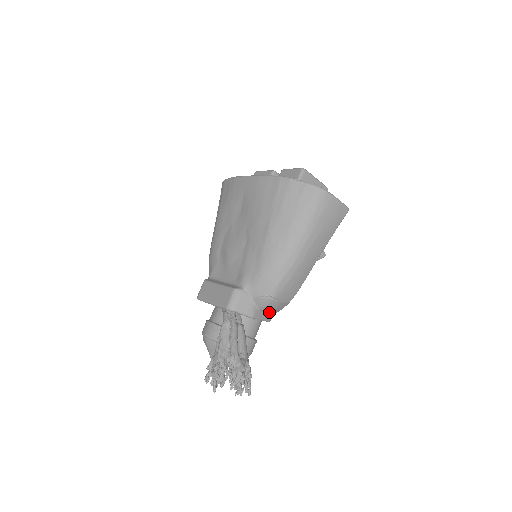
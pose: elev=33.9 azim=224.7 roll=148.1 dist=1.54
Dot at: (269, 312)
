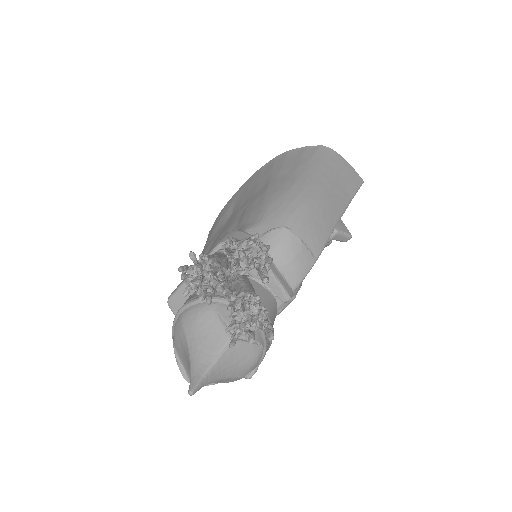
Dot at: (286, 271)
